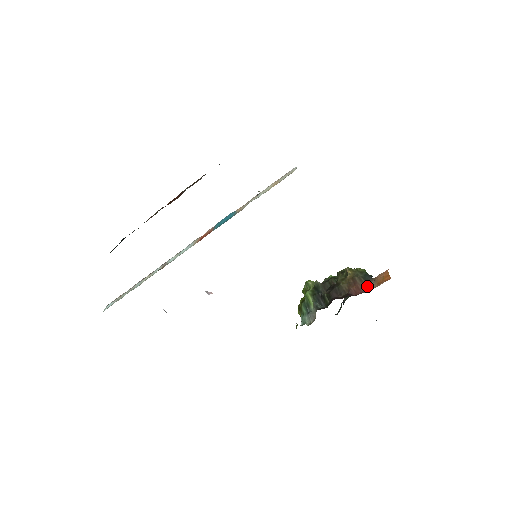
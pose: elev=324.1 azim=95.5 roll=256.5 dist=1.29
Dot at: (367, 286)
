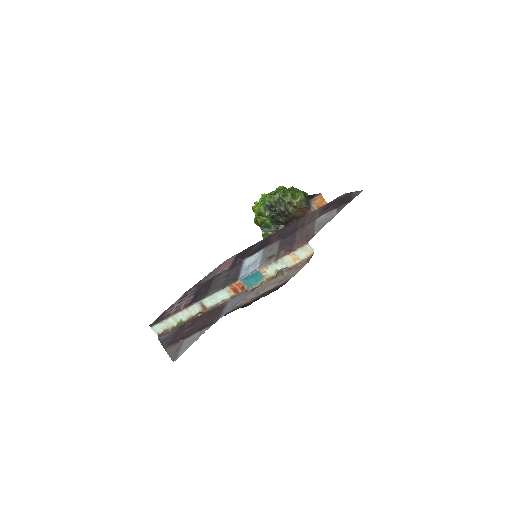
Dot at: (310, 208)
